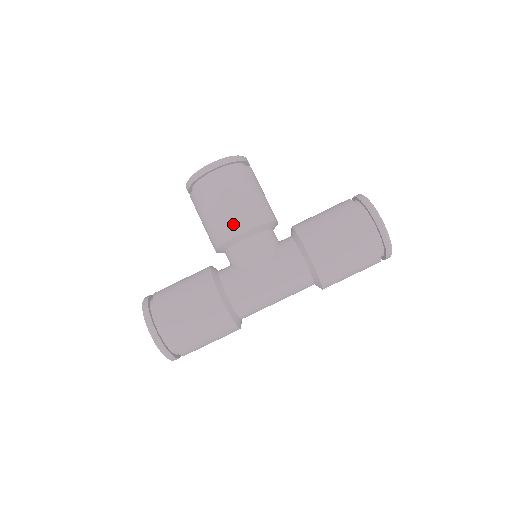
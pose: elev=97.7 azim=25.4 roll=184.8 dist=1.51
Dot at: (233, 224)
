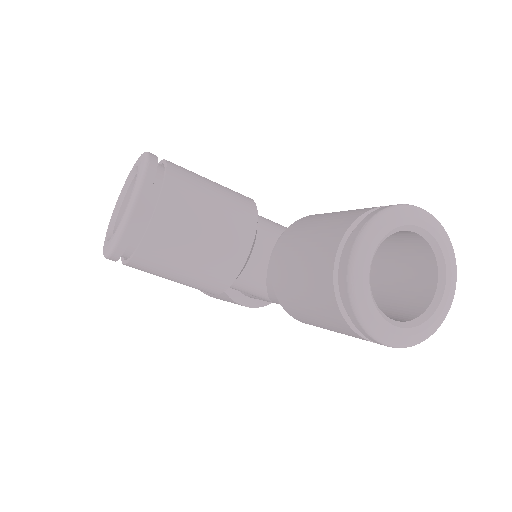
Dot at: occluded
